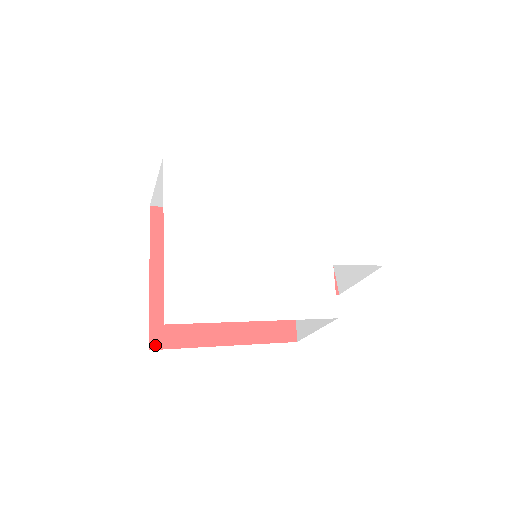
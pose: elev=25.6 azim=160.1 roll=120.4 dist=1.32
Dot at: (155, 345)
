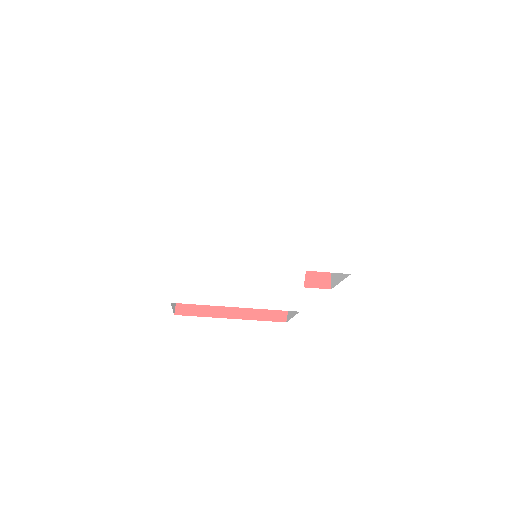
Dot at: (179, 312)
